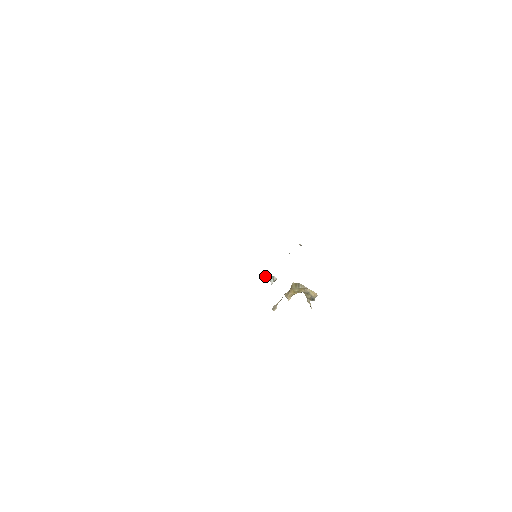
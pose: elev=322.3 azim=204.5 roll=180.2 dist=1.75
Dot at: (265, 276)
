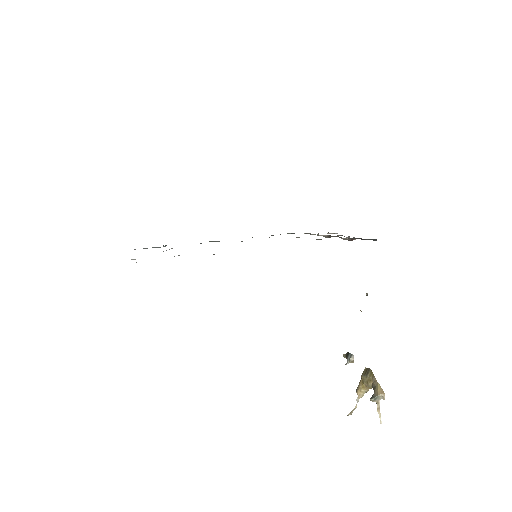
Dot at: occluded
